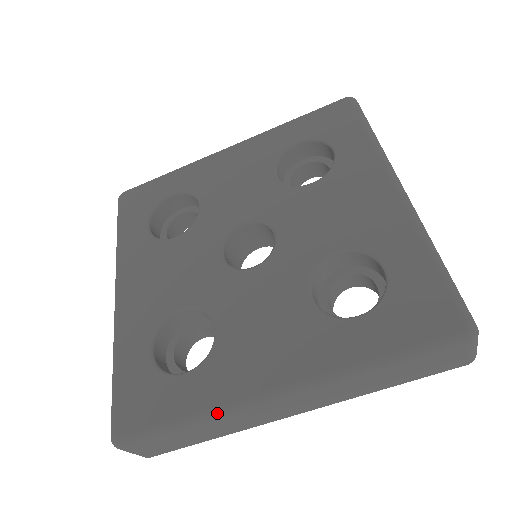
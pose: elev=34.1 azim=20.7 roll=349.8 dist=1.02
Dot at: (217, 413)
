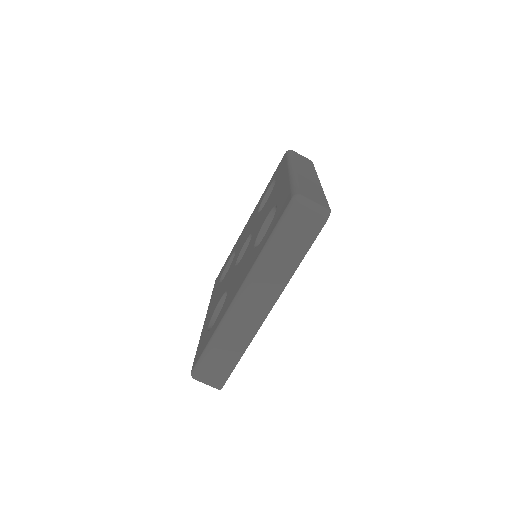
Dot at: (220, 326)
